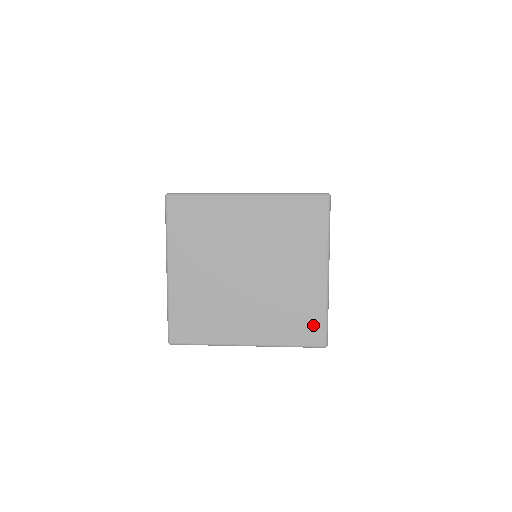
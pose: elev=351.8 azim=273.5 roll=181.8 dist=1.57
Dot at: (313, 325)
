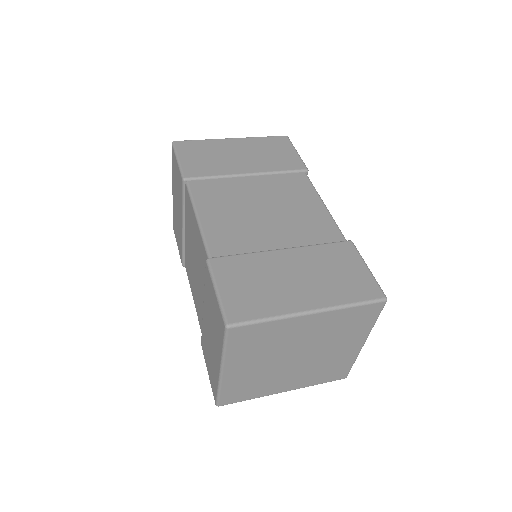
Dot at: (341, 371)
